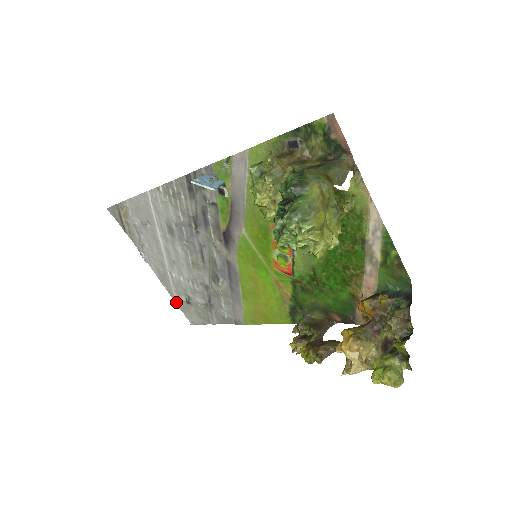
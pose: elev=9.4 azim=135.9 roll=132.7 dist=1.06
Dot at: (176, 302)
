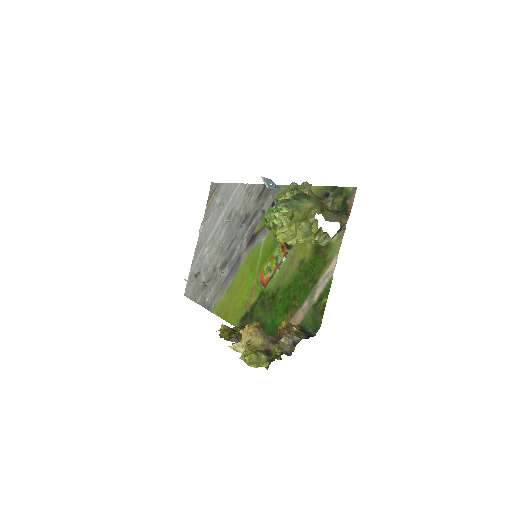
Dot at: (190, 272)
